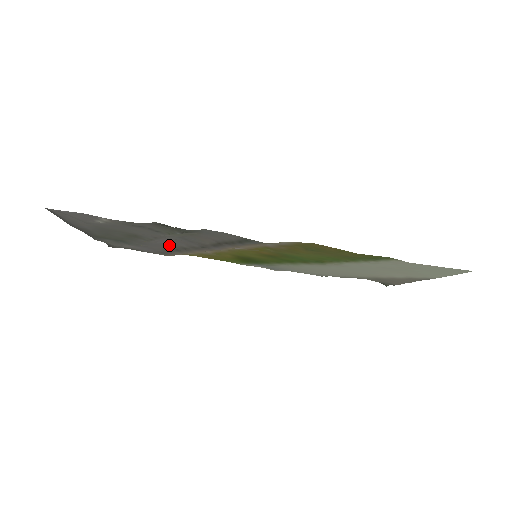
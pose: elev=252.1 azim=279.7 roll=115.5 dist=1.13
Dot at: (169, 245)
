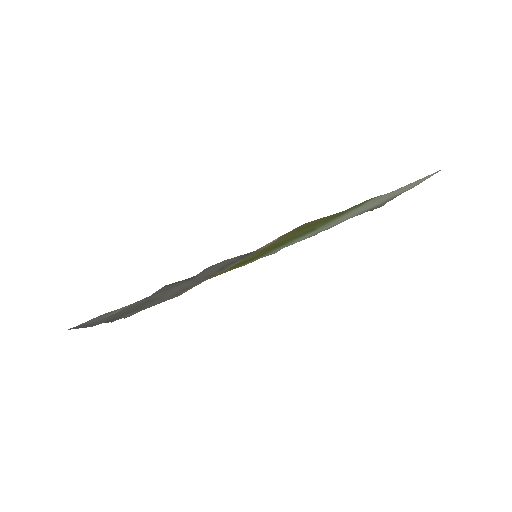
Dot at: occluded
